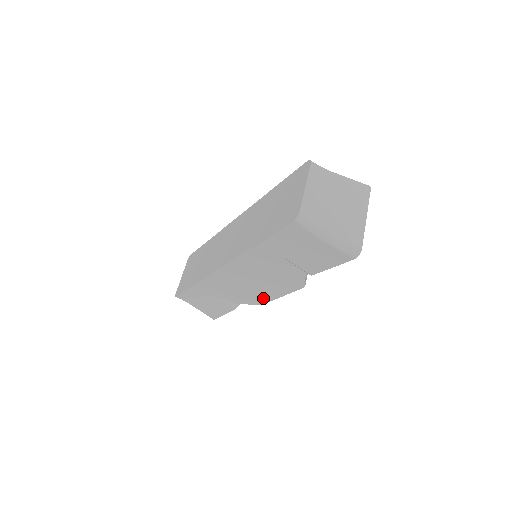
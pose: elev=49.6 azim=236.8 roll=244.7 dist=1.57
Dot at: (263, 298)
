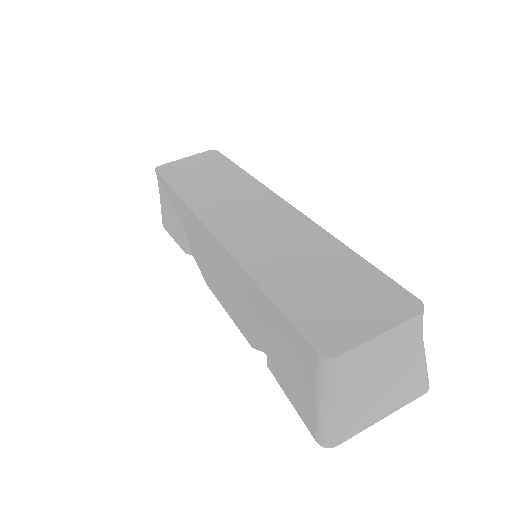
Dot at: (214, 288)
